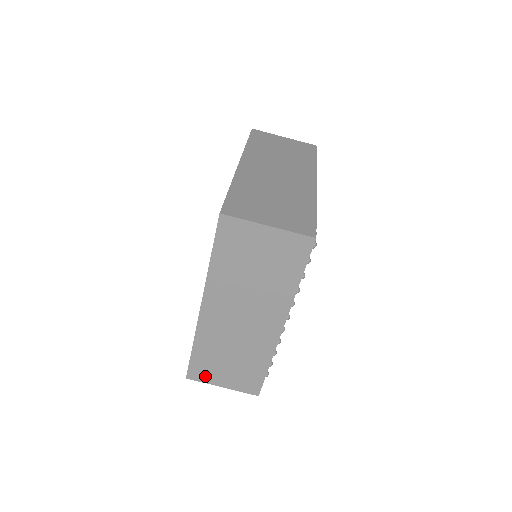
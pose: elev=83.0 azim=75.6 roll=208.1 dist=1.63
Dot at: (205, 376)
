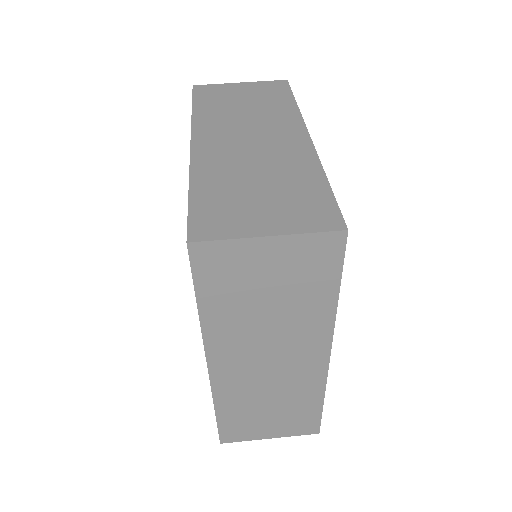
Dot at: (225, 226)
